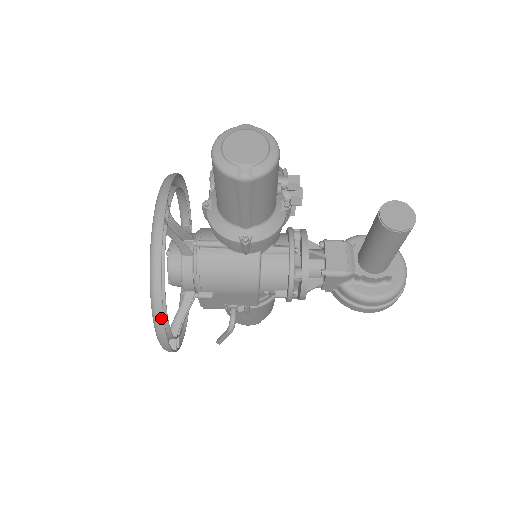
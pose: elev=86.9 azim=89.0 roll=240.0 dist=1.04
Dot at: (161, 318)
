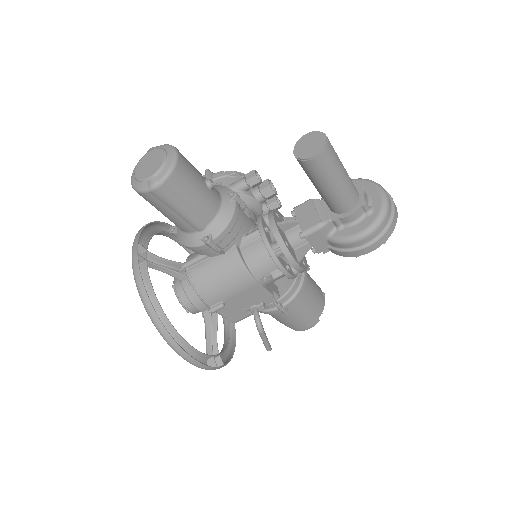
Dot at: (169, 337)
